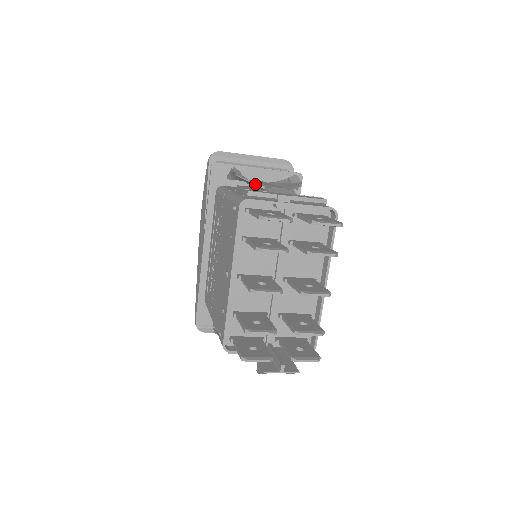
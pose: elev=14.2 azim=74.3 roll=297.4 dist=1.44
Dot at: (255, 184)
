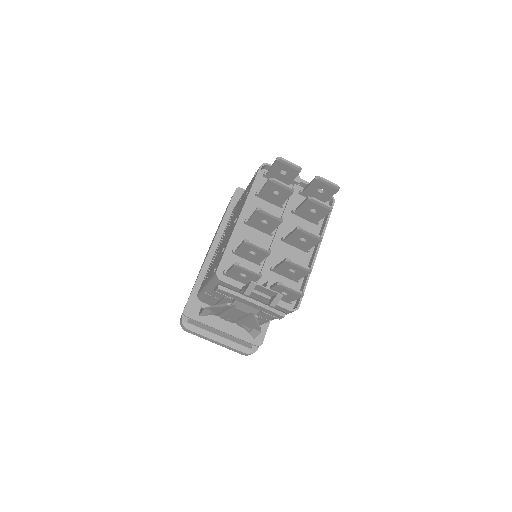
Dot at: occluded
